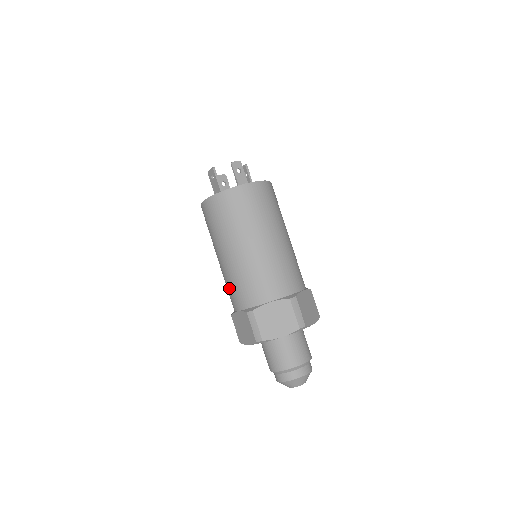
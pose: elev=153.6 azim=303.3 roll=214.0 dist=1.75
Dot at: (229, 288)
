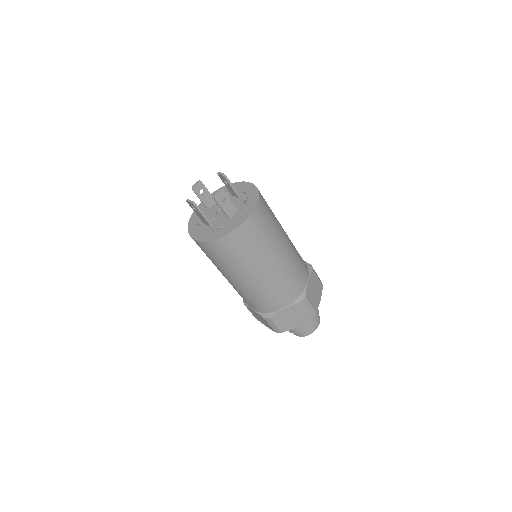
Dot at: (240, 295)
